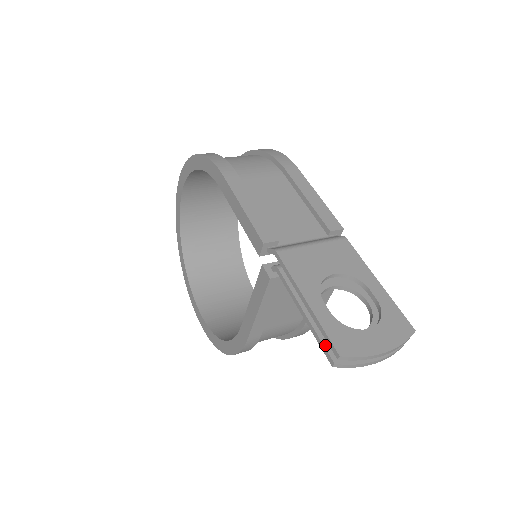
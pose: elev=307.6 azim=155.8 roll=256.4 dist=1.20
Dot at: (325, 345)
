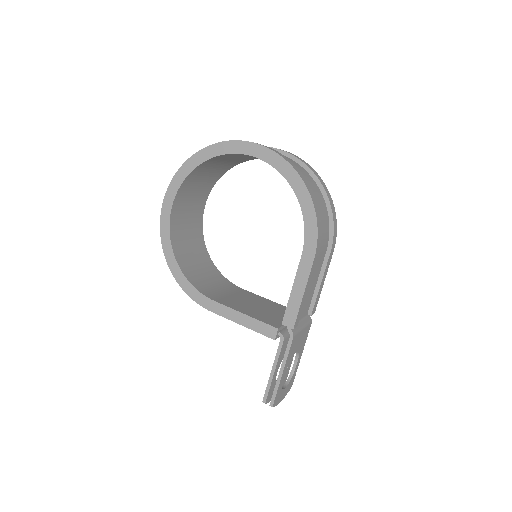
Dot at: (269, 393)
